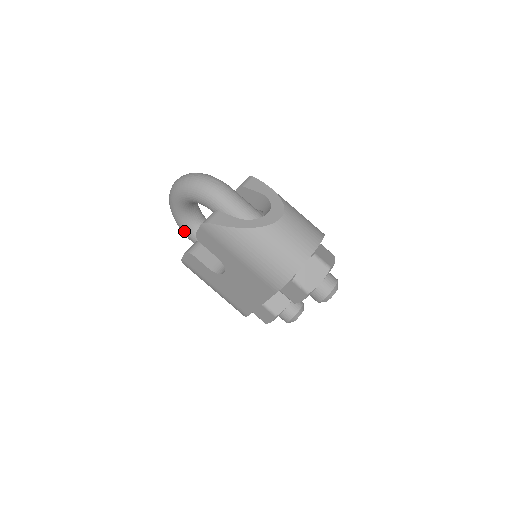
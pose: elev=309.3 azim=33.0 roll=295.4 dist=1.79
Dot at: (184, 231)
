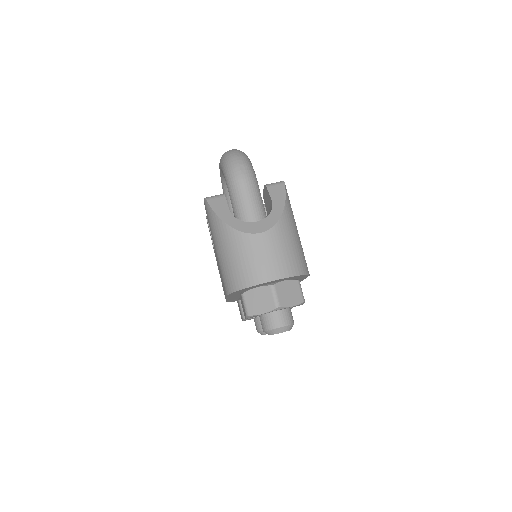
Dot at: occluded
